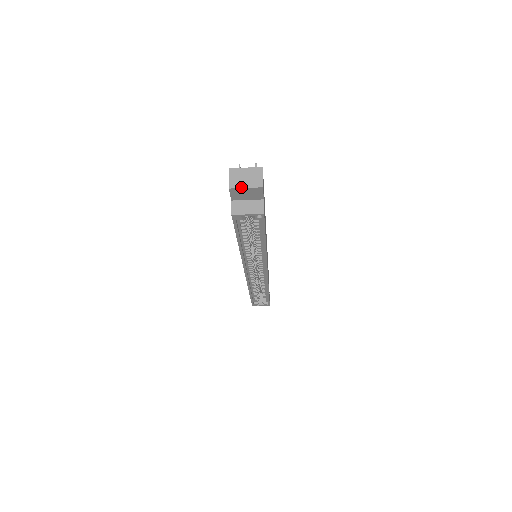
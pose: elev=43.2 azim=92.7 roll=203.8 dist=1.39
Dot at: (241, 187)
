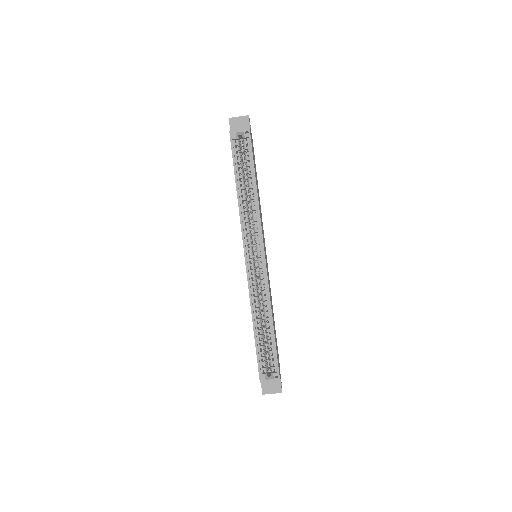
Dot at: (236, 117)
